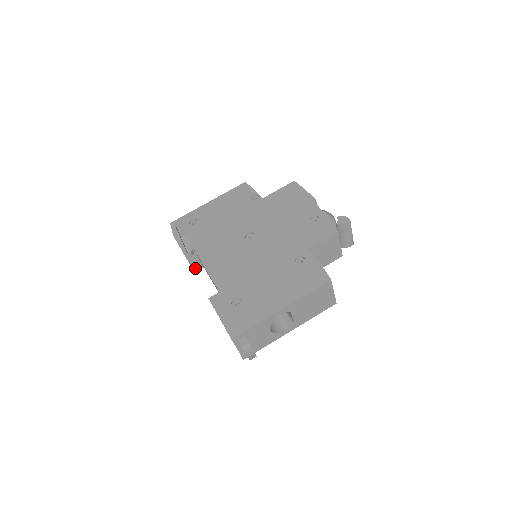
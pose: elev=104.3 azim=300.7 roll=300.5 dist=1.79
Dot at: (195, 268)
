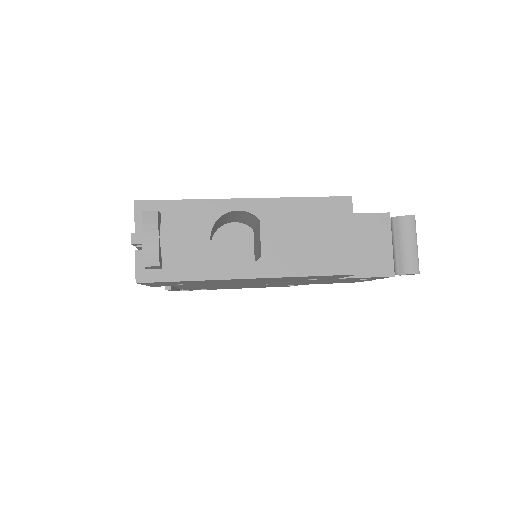
Dot at: occluded
